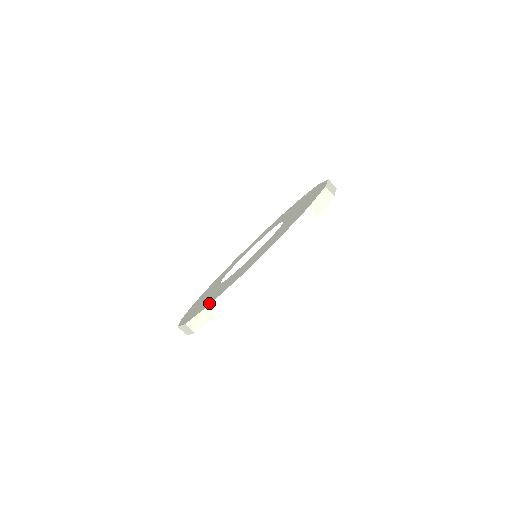
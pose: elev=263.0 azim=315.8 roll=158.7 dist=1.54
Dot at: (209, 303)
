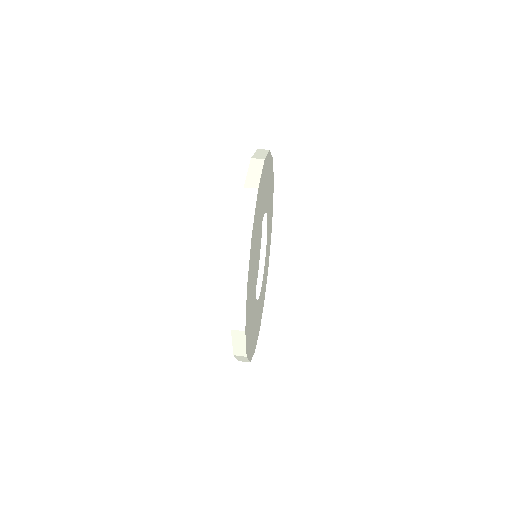
Dot at: occluded
